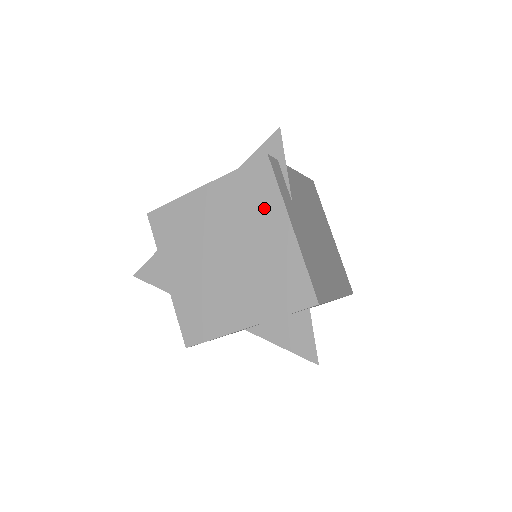
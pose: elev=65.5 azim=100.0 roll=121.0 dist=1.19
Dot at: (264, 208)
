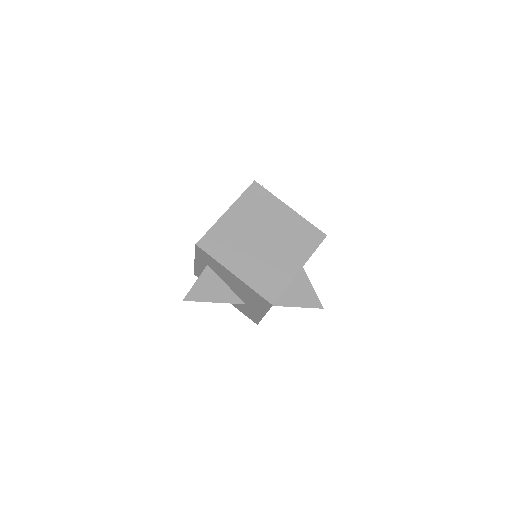
Dot at: occluded
